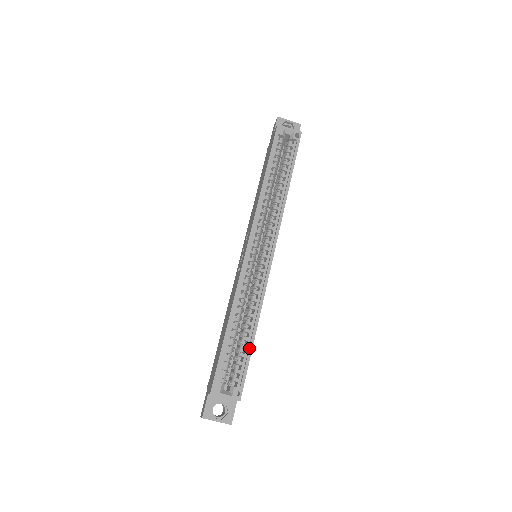
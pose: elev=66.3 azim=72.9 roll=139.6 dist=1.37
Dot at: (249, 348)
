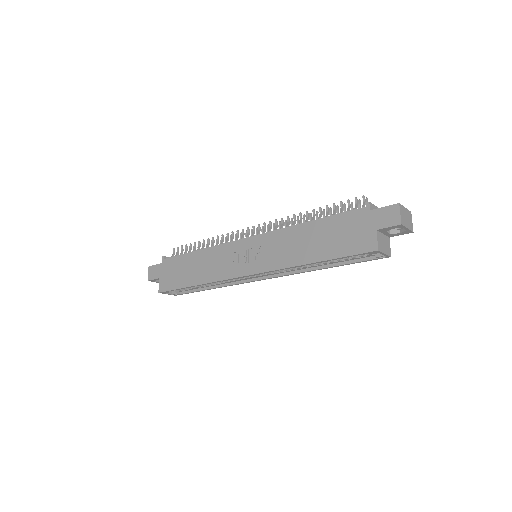
Dot at: occluded
